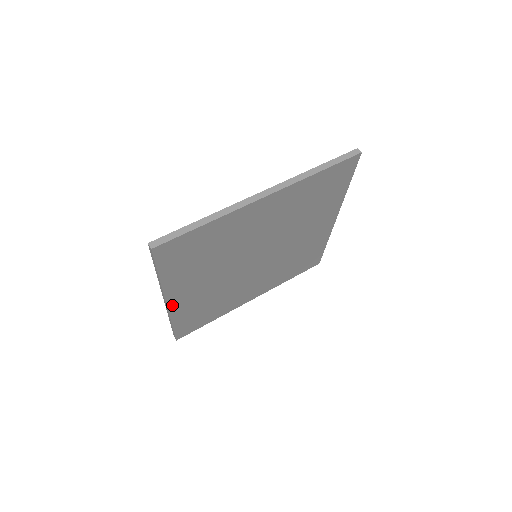
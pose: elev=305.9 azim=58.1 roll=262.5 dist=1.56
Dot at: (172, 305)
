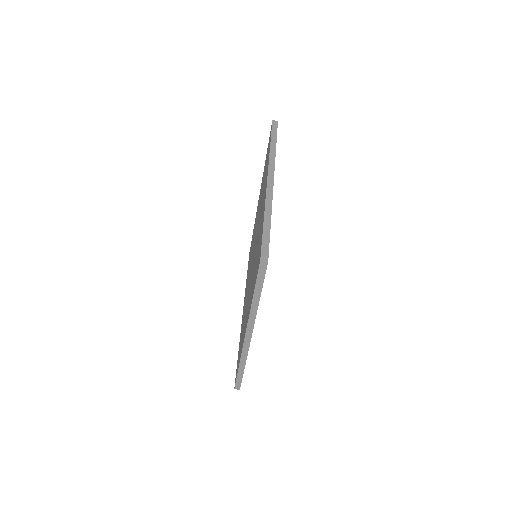
Dot at: occluded
